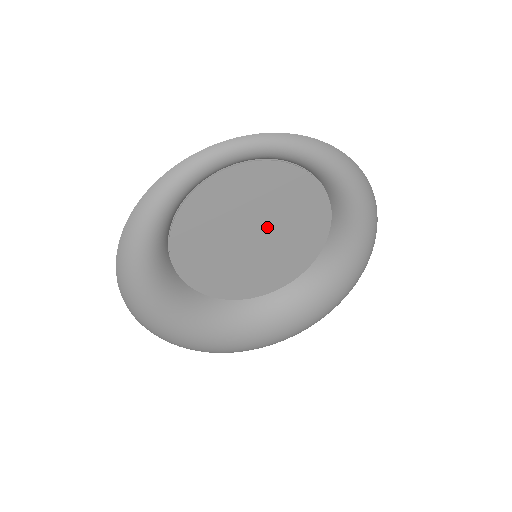
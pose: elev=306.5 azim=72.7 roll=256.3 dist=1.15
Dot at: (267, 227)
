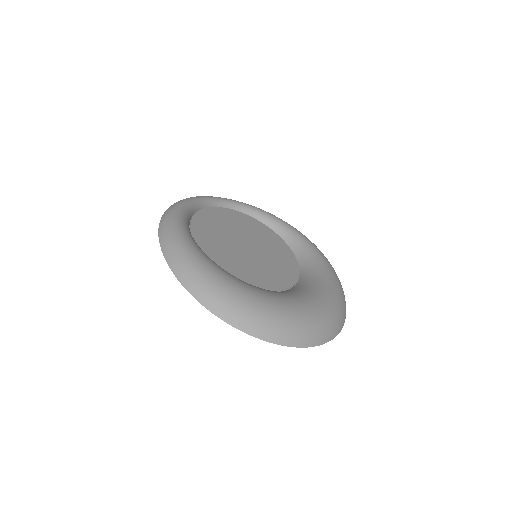
Dot at: (252, 242)
